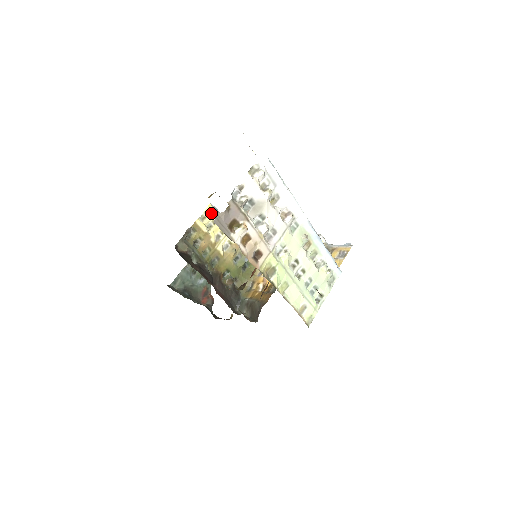
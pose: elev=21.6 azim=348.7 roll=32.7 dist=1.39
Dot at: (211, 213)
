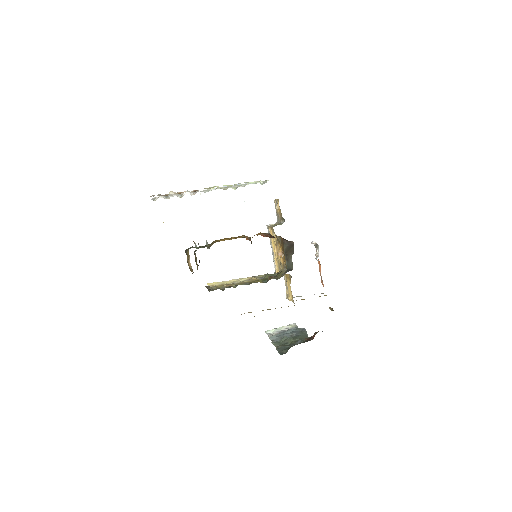
Dot at: (214, 284)
